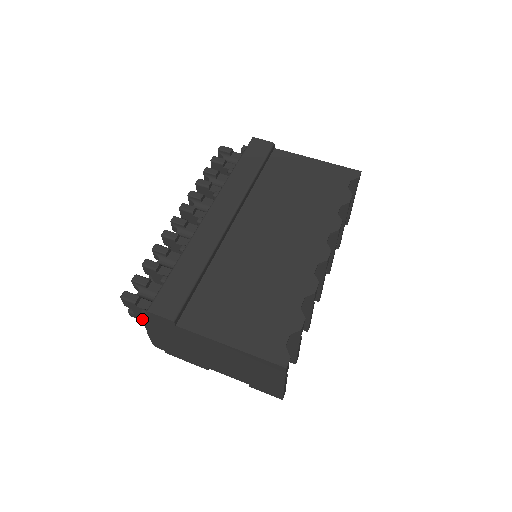
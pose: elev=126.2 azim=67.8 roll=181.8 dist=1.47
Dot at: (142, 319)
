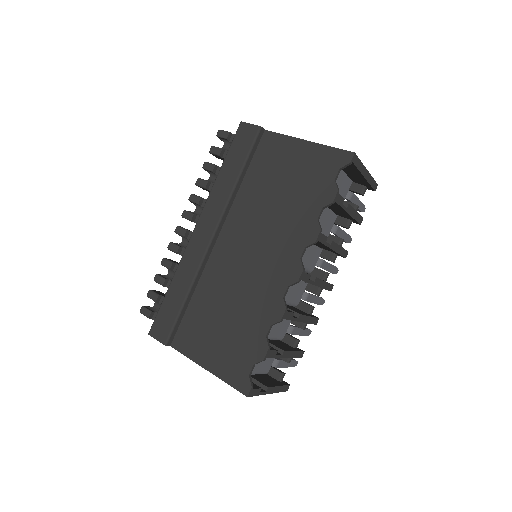
Dot at: occluded
